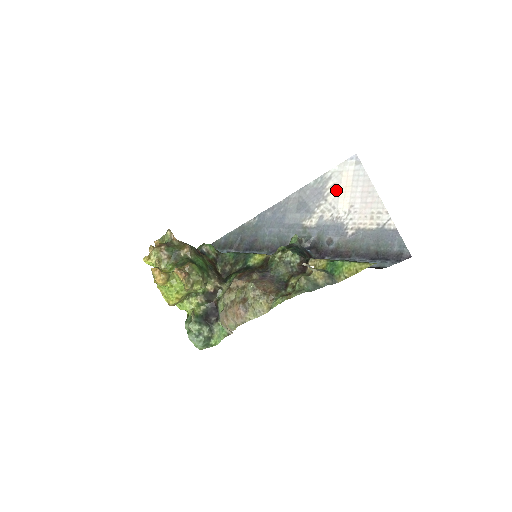
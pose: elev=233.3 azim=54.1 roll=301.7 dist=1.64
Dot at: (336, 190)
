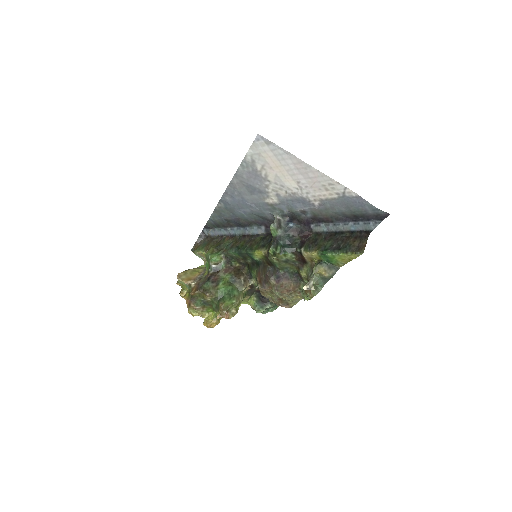
Dot at: (270, 171)
